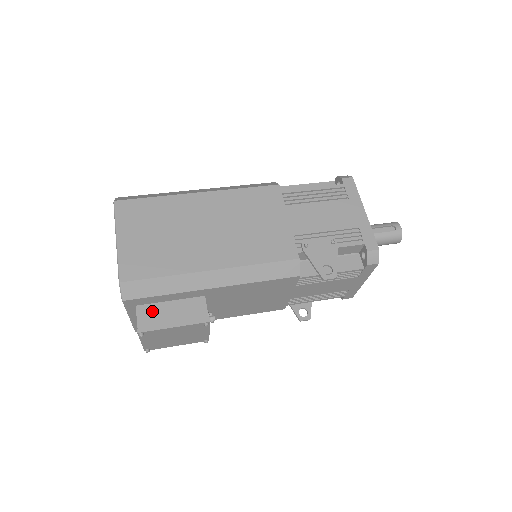
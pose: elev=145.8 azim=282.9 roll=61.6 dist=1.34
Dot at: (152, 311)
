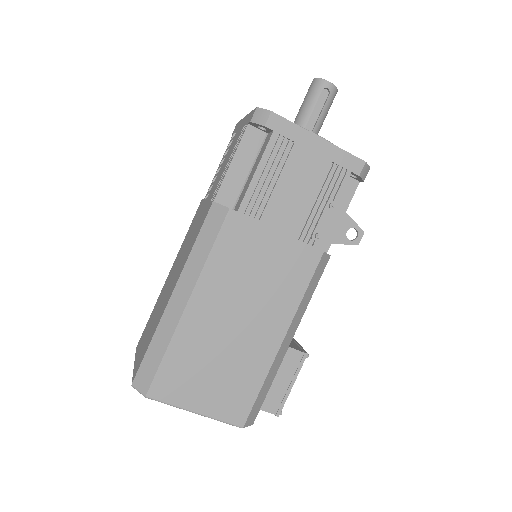
Dot at: (267, 396)
